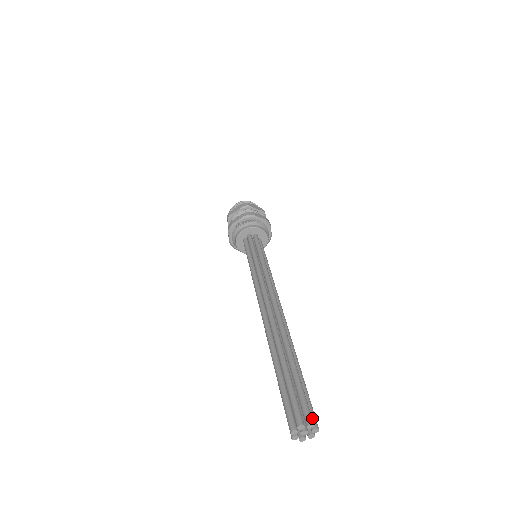
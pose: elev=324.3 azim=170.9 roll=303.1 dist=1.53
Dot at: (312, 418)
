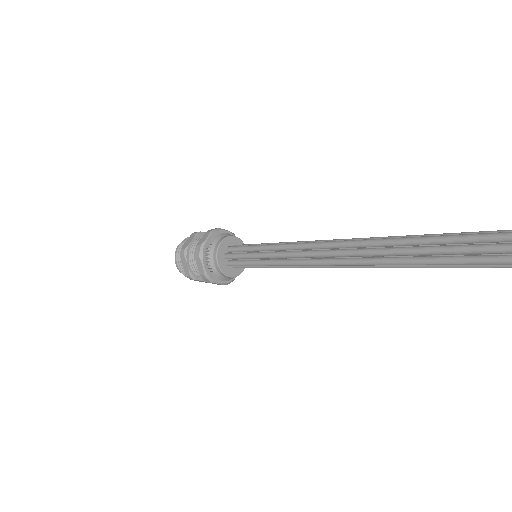
Dot at: out of frame
